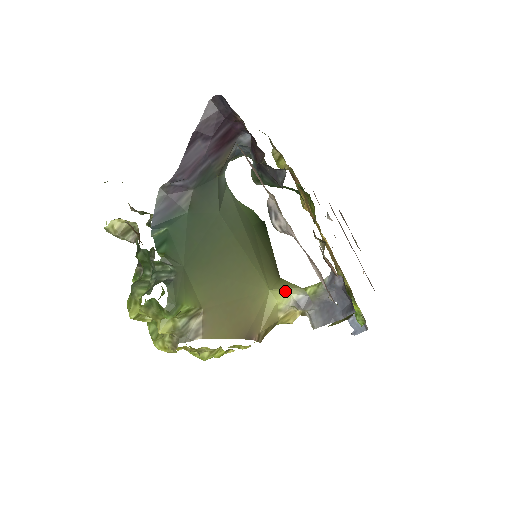
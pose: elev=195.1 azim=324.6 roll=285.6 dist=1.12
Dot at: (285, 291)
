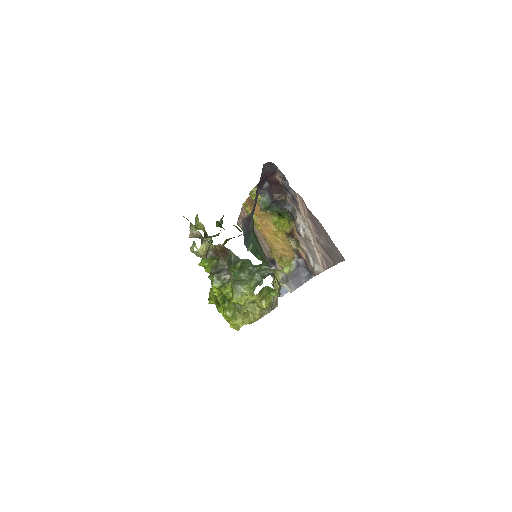
Dot at: (277, 274)
